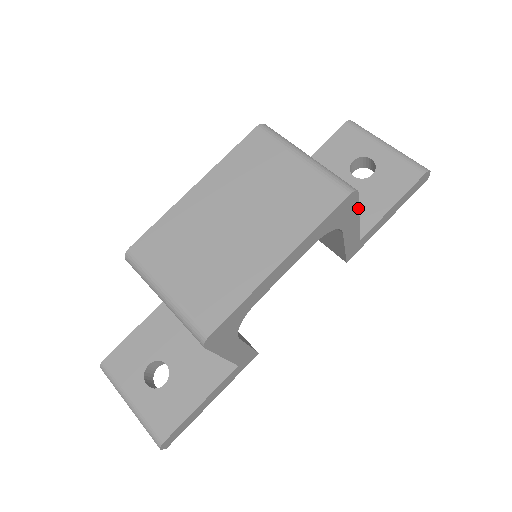
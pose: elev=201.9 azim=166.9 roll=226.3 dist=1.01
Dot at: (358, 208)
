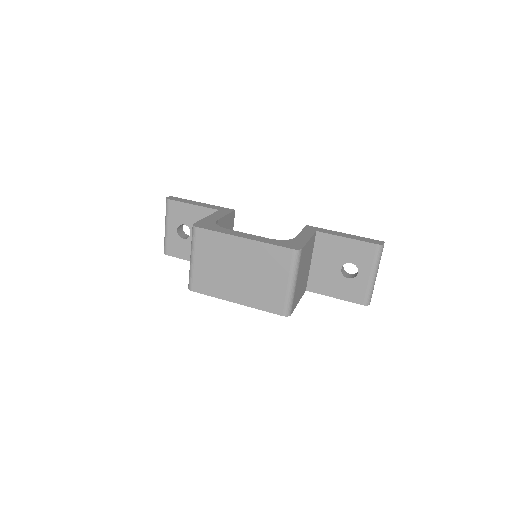
Dot at: (295, 307)
